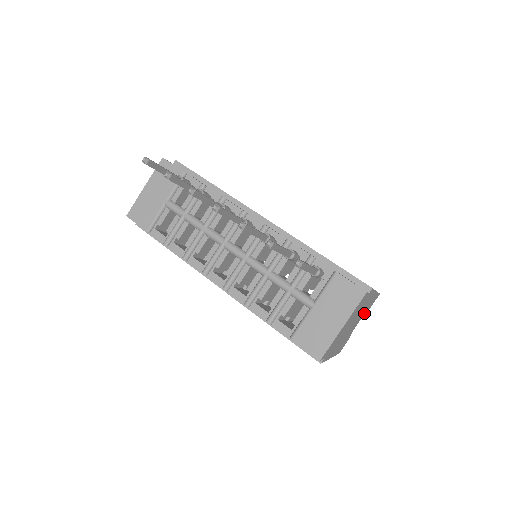
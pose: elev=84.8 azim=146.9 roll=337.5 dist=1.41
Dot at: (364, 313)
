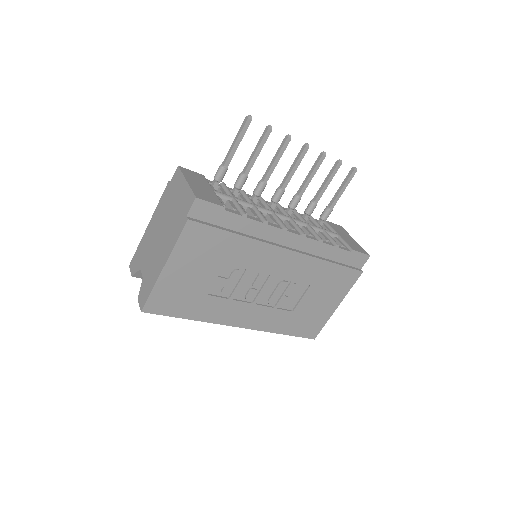
Dot at: occluded
